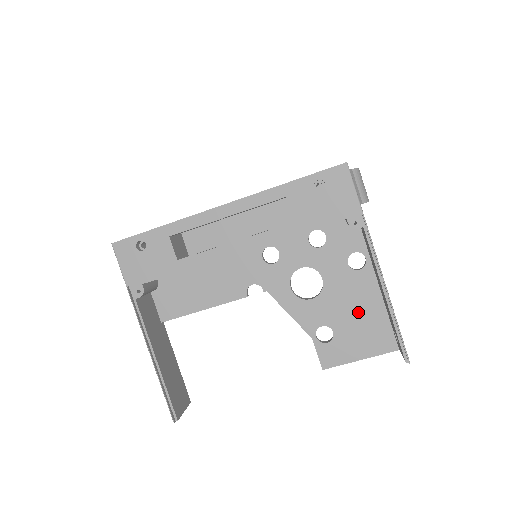
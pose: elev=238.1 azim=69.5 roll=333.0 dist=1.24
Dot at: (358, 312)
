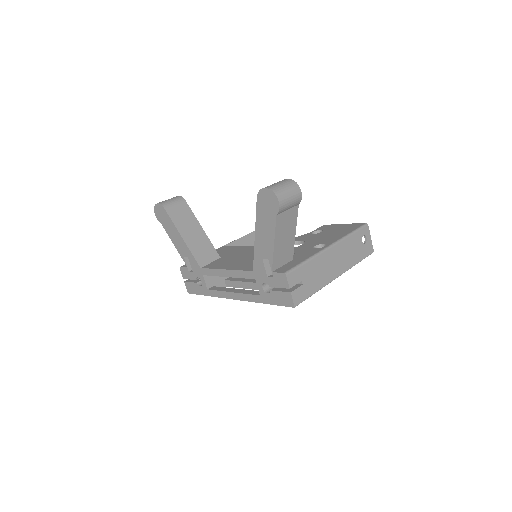
Dot at: occluded
